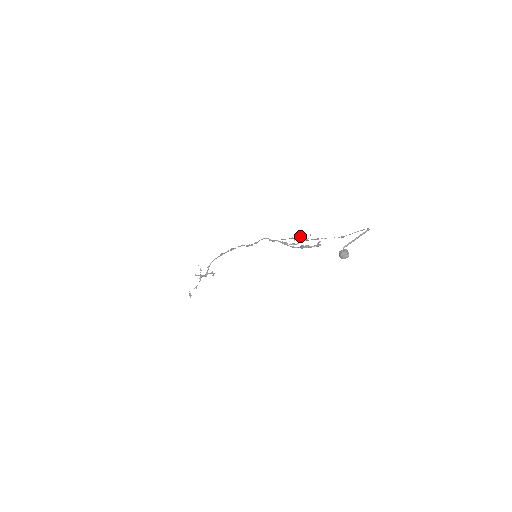
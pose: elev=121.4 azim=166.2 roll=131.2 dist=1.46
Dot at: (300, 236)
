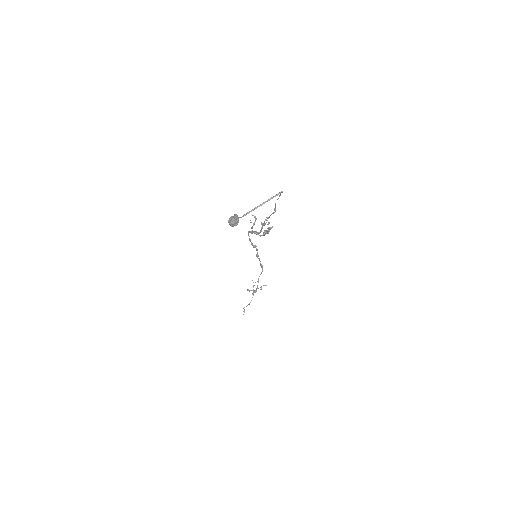
Dot at: (255, 219)
